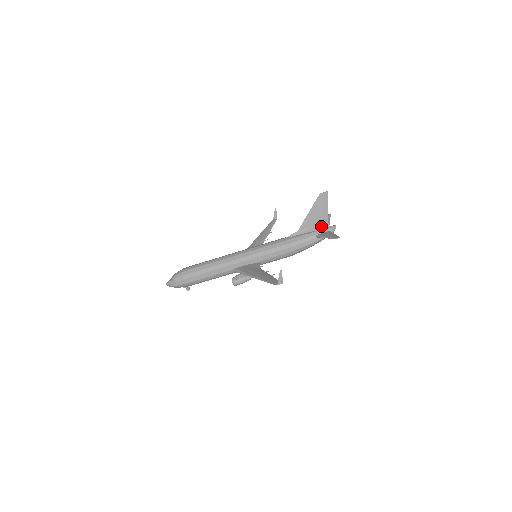
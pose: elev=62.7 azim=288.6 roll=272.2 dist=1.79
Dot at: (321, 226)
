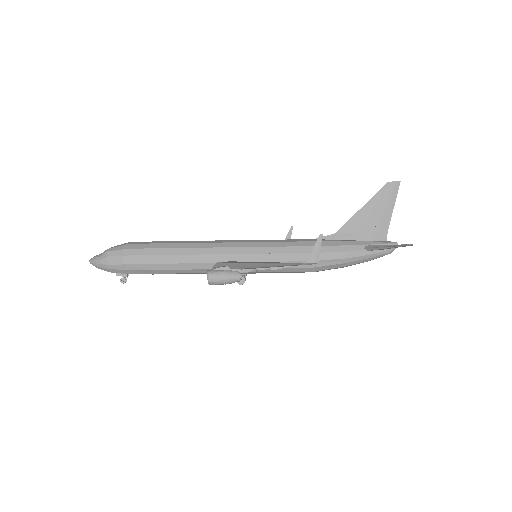
Dot at: (375, 236)
